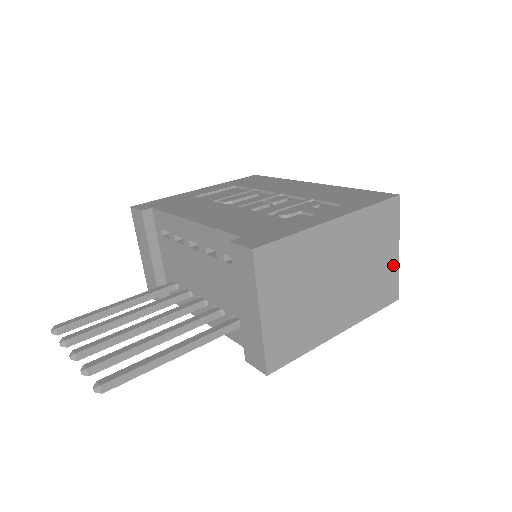
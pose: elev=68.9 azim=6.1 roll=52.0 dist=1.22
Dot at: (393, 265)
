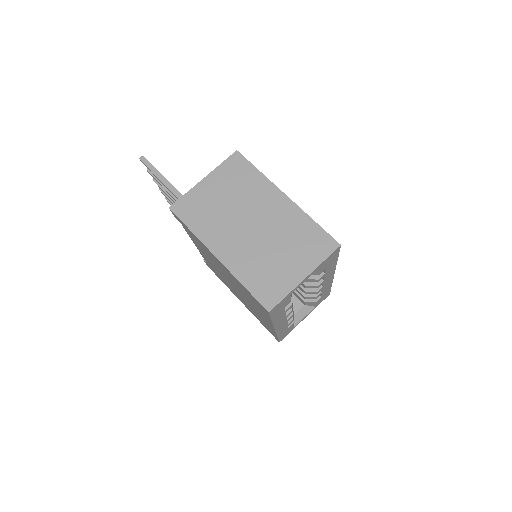
Dot at: (291, 281)
